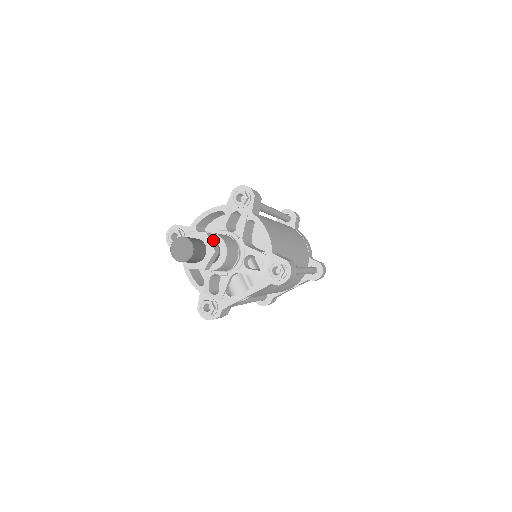
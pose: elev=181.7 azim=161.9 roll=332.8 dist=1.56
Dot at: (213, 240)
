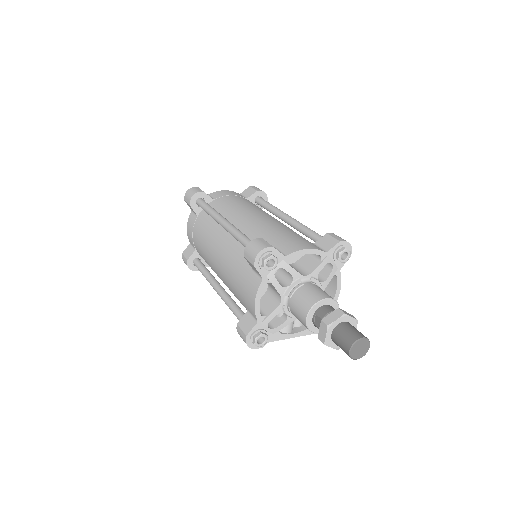
Dot at: occluded
